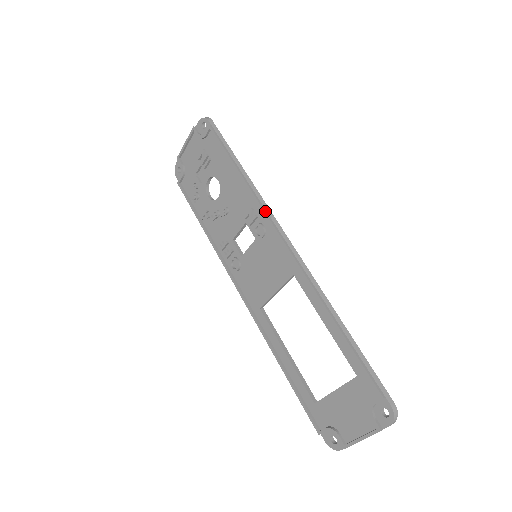
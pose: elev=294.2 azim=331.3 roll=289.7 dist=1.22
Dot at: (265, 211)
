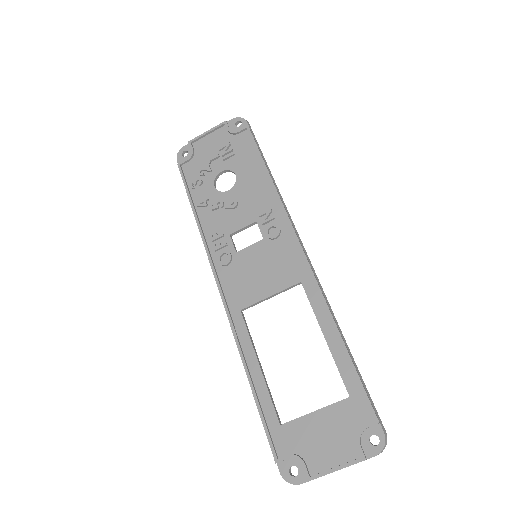
Dot at: (288, 215)
